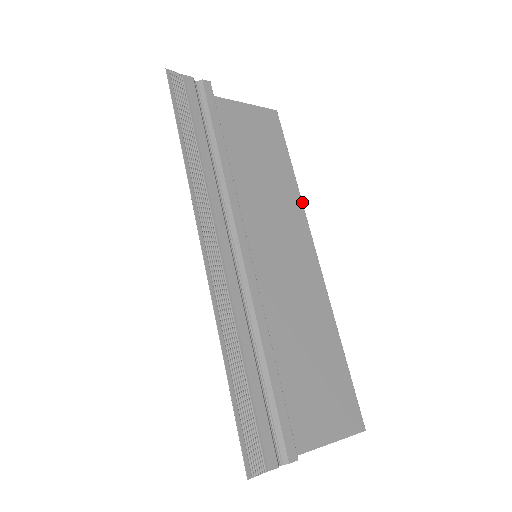
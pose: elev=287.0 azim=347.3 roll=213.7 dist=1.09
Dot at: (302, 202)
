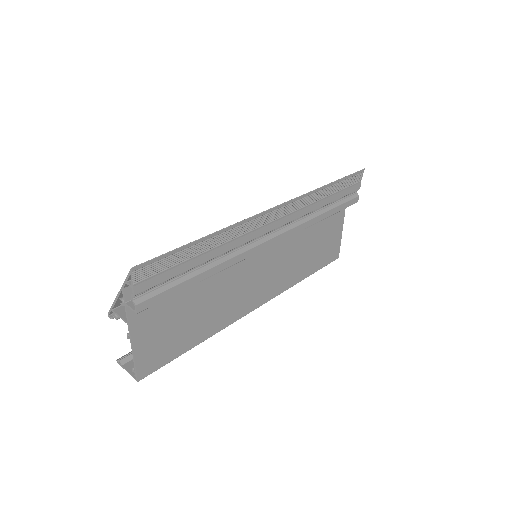
Dot at: occluded
